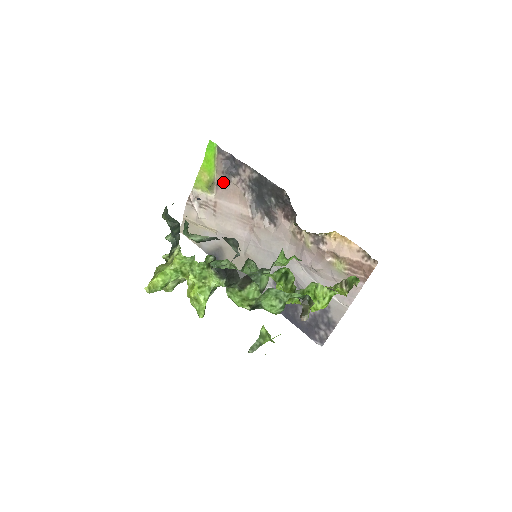
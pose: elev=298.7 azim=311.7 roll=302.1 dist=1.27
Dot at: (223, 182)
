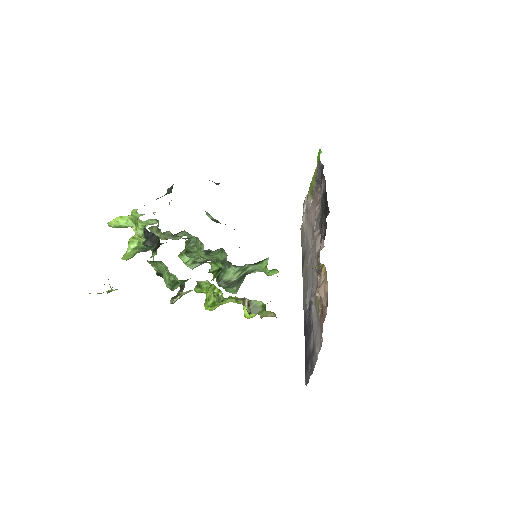
Dot at: (315, 190)
